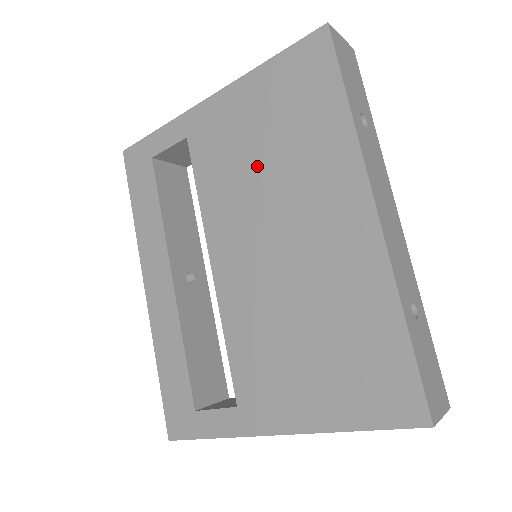
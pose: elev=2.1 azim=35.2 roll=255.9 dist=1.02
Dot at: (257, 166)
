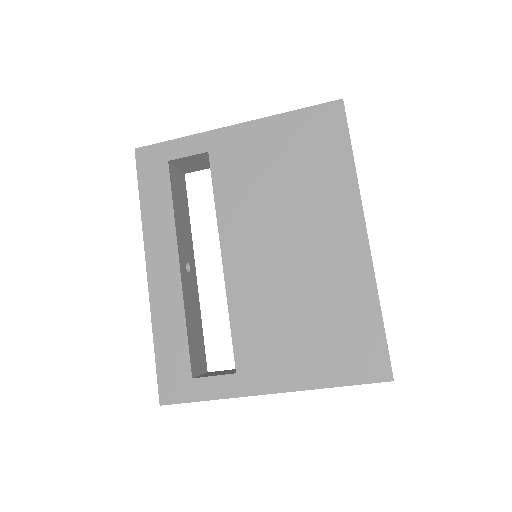
Dot at: (274, 187)
